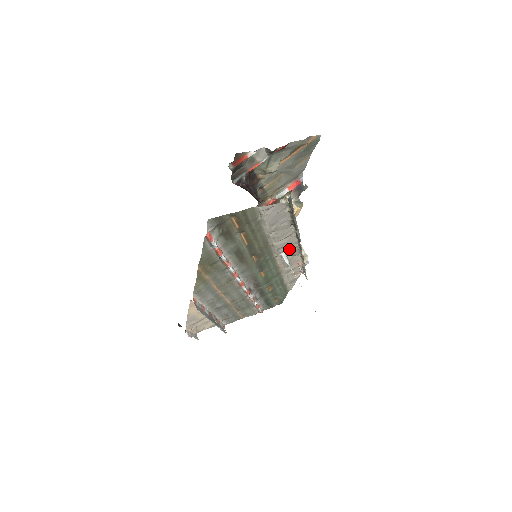
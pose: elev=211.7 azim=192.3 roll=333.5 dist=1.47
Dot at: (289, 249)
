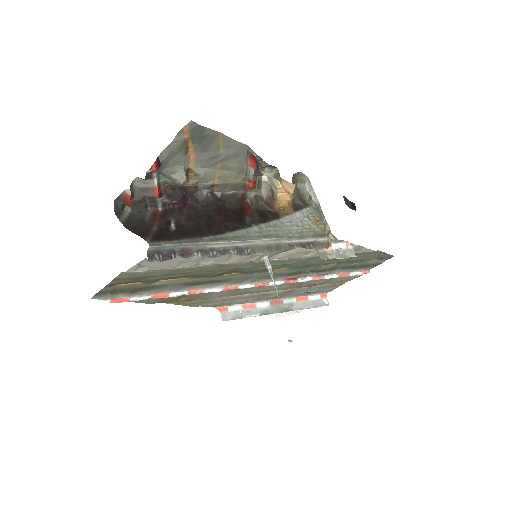
Dot at: (264, 254)
